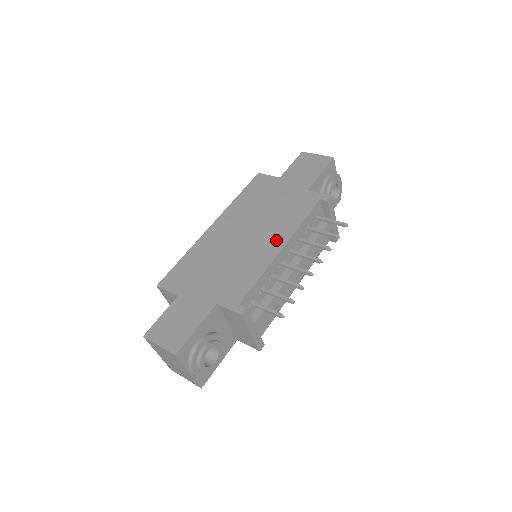
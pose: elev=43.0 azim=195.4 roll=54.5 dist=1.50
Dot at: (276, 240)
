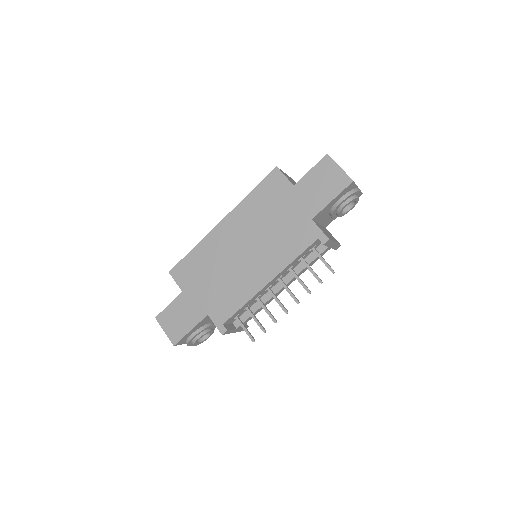
Dot at: (266, 271)
